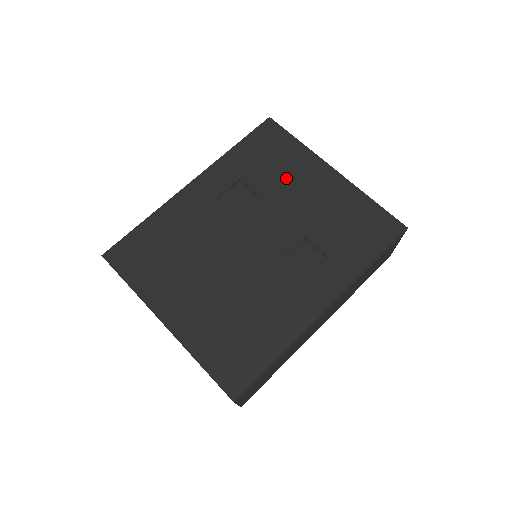
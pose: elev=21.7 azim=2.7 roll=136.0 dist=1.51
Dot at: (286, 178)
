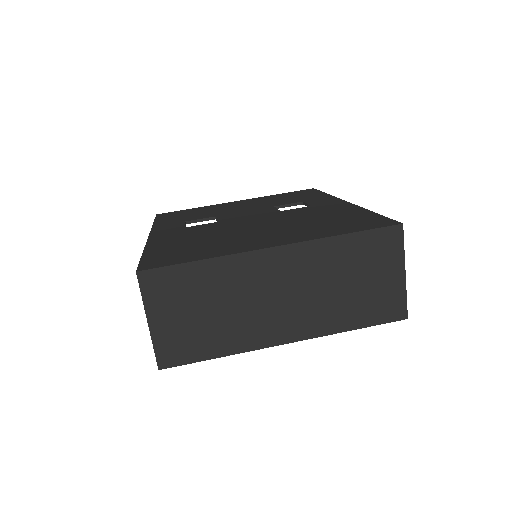
Dot at: (216, 210)
